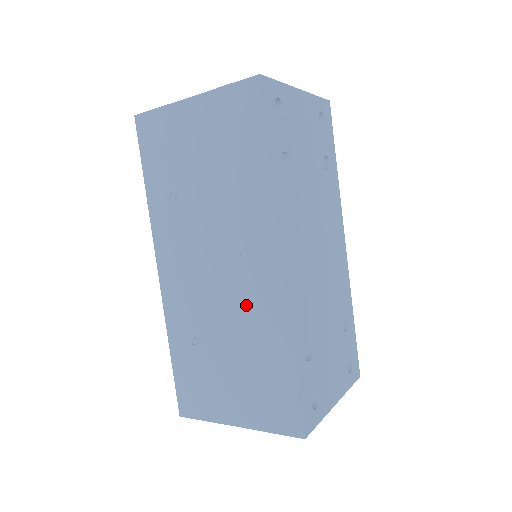
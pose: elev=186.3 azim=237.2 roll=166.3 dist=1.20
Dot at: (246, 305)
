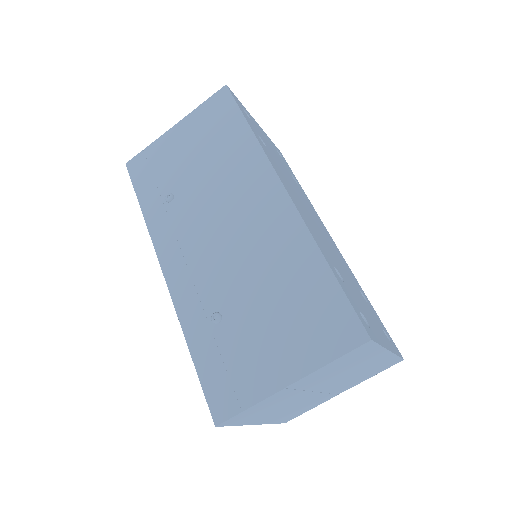
Dot at: (261, 245)
